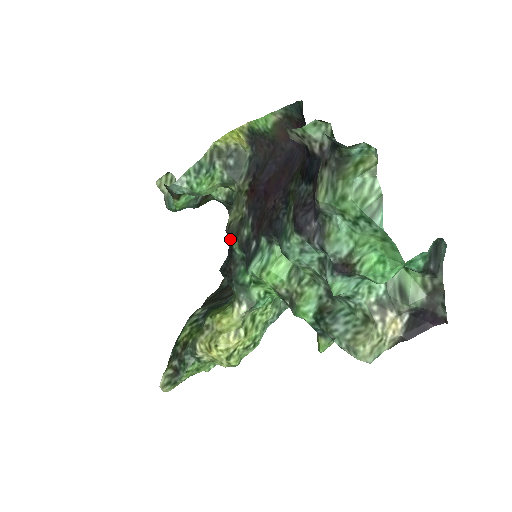
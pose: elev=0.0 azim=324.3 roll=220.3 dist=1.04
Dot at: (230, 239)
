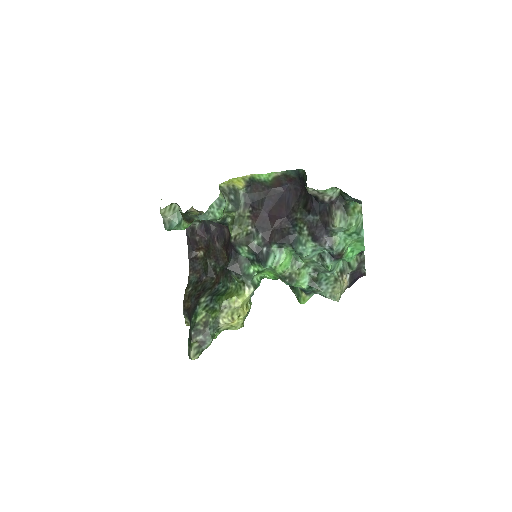
Dot at: (237, 247)
